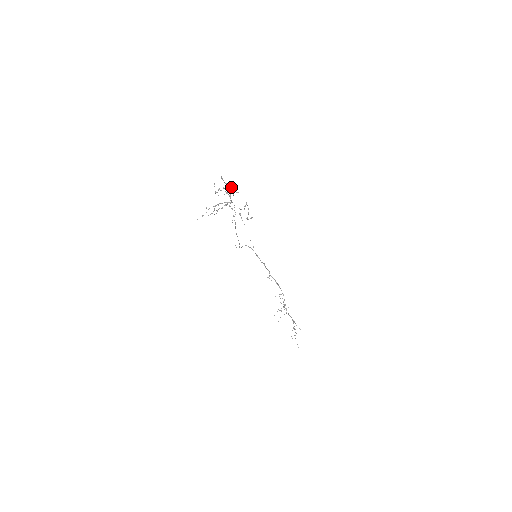
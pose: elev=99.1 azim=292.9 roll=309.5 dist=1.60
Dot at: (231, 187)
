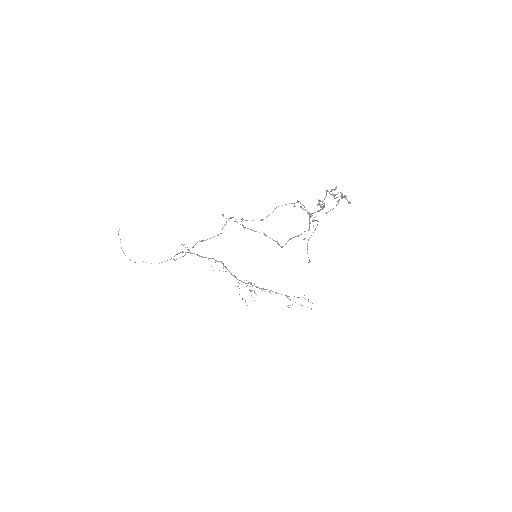
Dot at: (331, 194)
